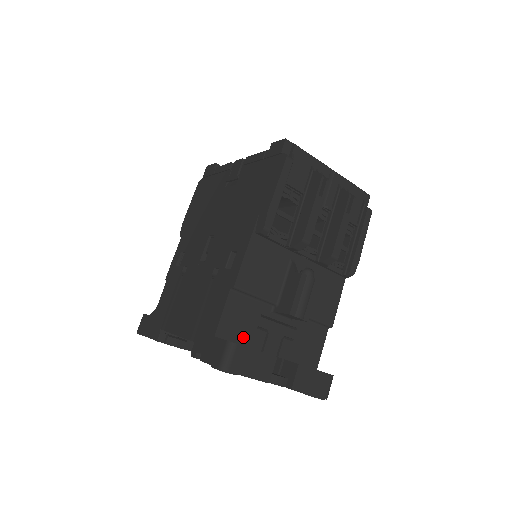
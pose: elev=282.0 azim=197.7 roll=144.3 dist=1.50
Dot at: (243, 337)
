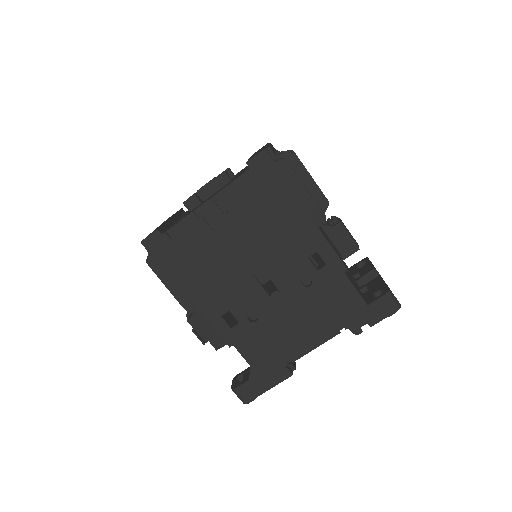
Dot at: (359, 290)
